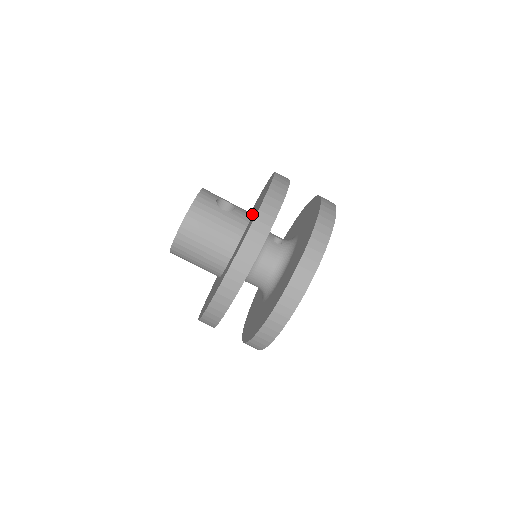
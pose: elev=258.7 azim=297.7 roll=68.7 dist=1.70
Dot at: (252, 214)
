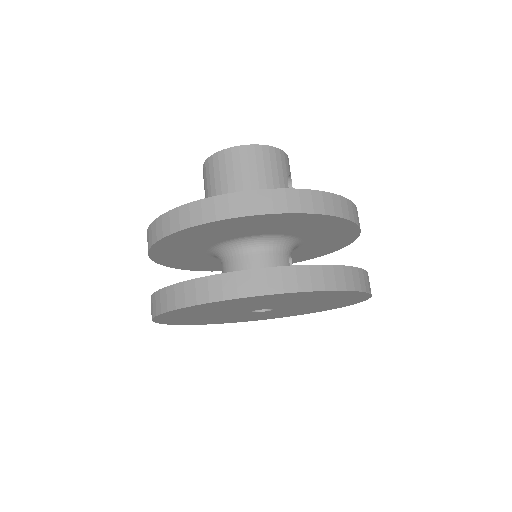
Dot at: occluded
